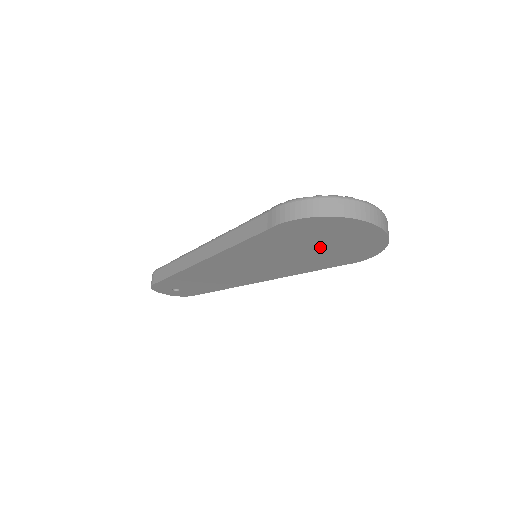
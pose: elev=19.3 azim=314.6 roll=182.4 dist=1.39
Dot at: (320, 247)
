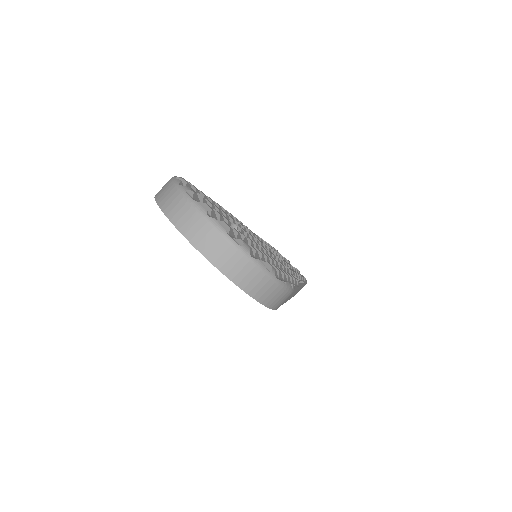
Dot at: occluded
